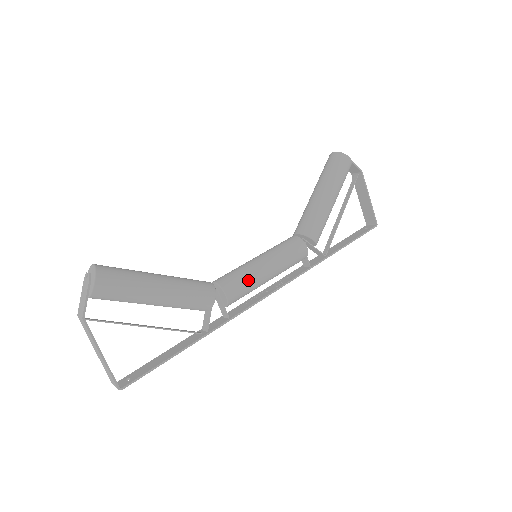
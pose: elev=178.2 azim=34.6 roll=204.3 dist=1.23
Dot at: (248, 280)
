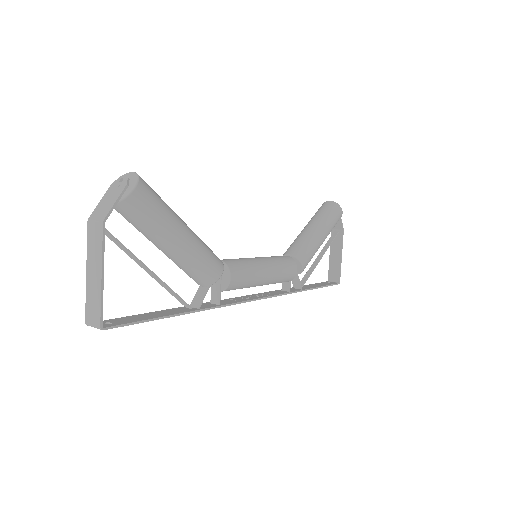
Dot at: (250, 273)
